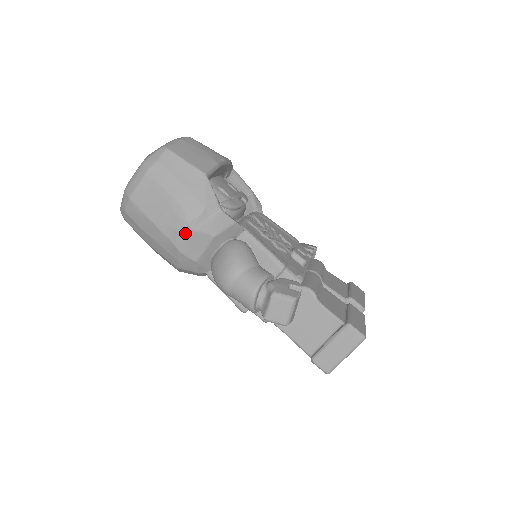
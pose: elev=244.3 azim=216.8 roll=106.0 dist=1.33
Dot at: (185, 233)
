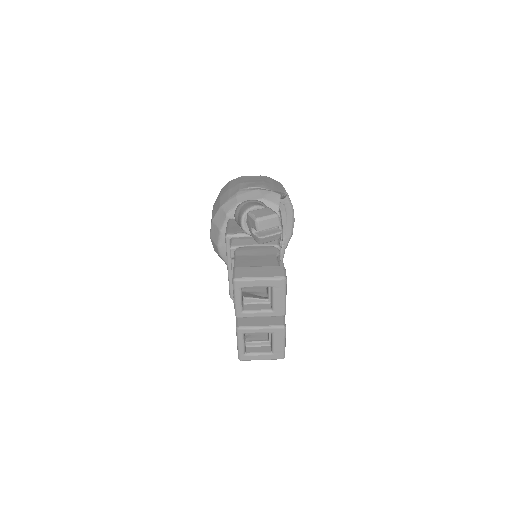
Dot at: (252, 189)
